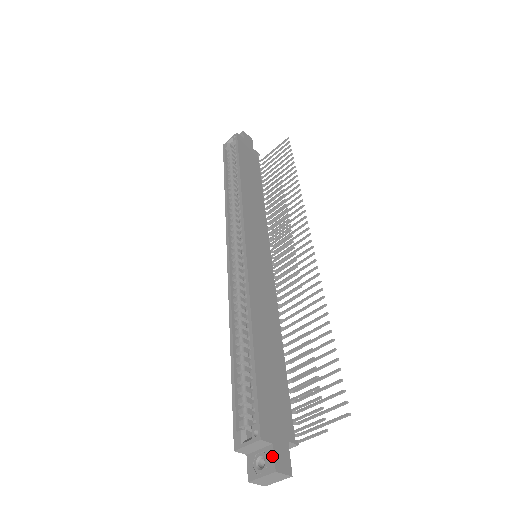
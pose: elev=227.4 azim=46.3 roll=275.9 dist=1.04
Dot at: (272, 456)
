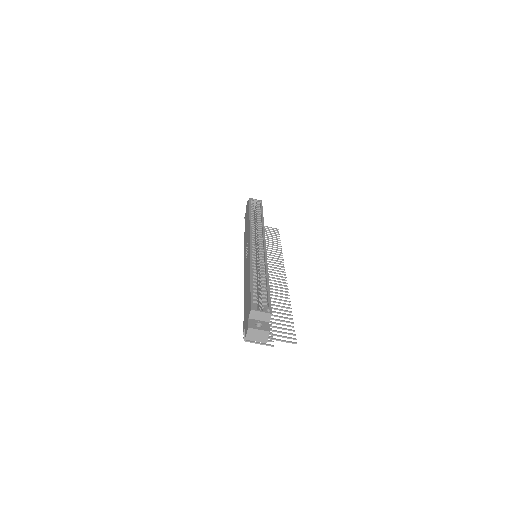
Dot at: (268, 326)
